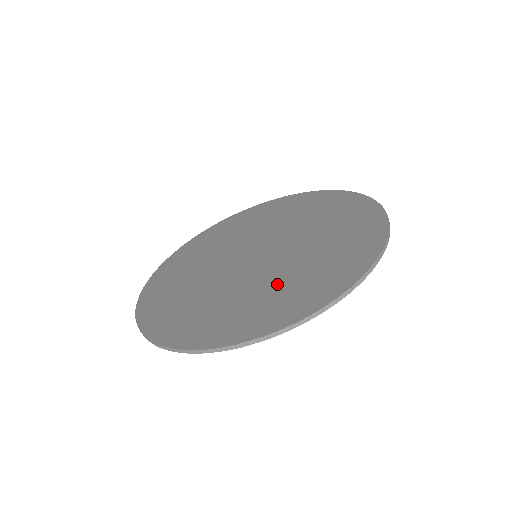
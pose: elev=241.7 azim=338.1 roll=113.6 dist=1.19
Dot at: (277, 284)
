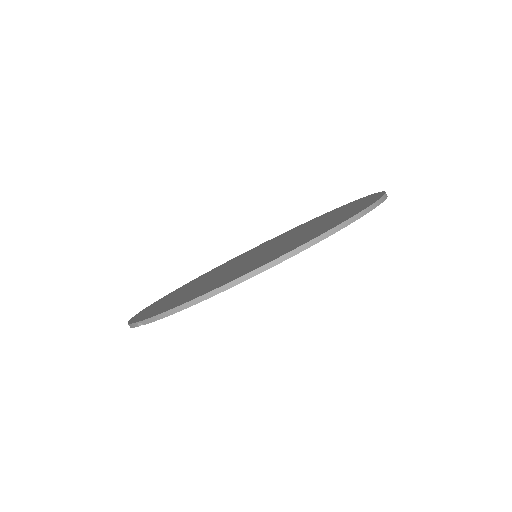
Dot at: (314, 228)
